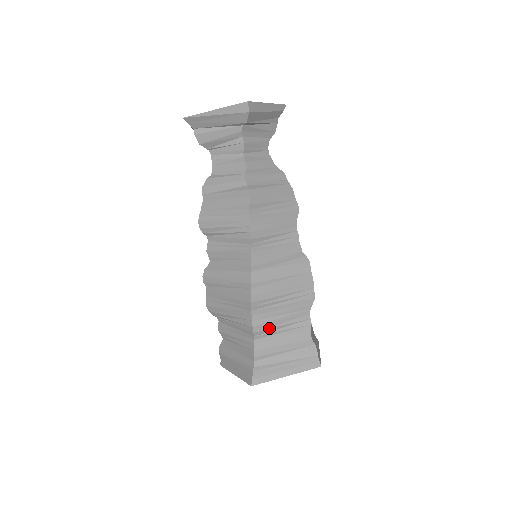
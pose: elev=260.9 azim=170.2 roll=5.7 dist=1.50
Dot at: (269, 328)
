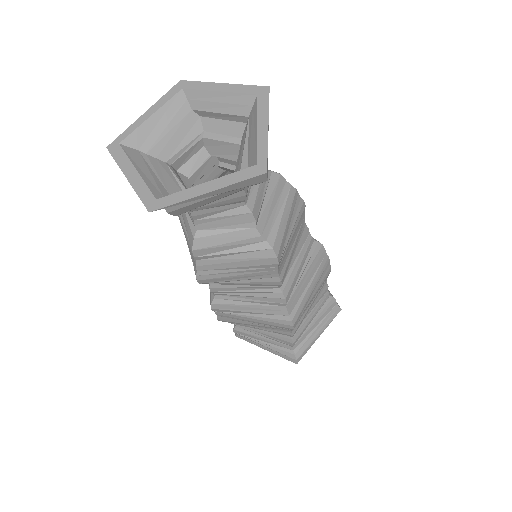
Dot at: occluded
